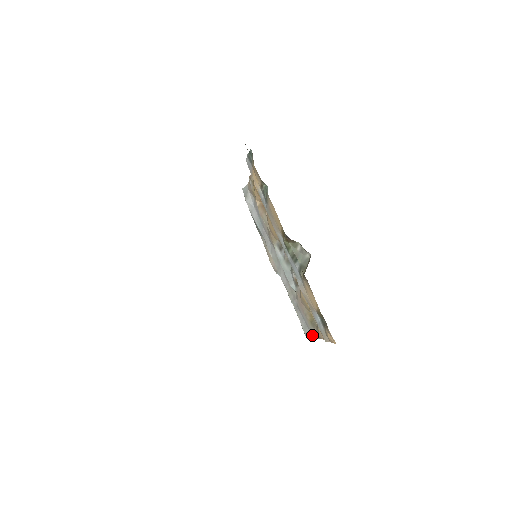
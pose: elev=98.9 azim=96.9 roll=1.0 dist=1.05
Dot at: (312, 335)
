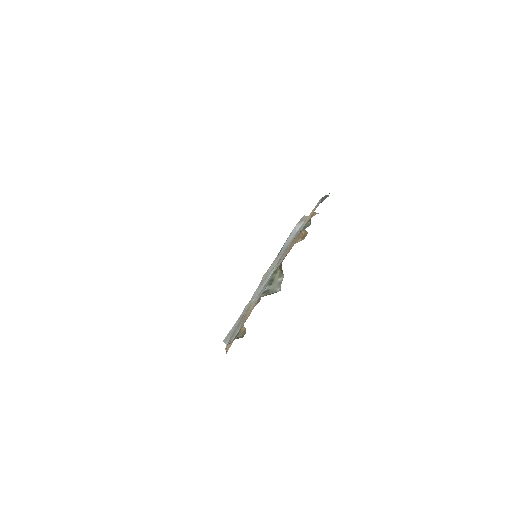
Dot at: occluded
